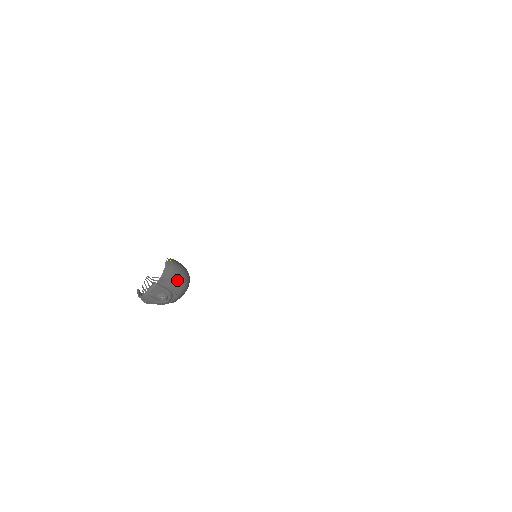
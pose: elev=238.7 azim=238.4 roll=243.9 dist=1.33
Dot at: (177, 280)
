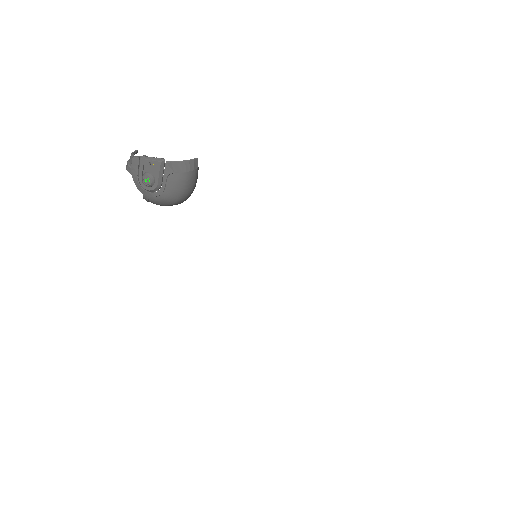
Dot at: (180, 184)
